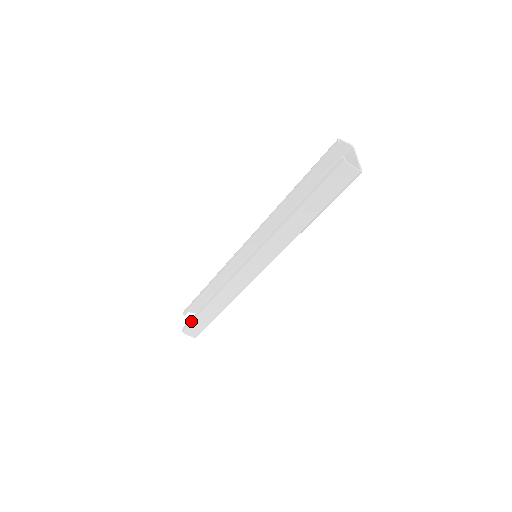
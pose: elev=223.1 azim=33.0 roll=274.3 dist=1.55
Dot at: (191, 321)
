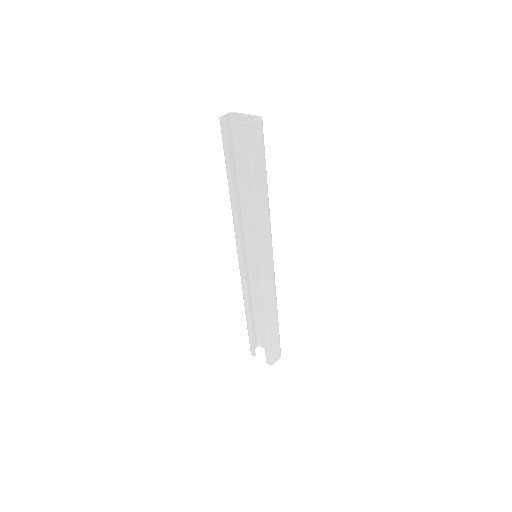
Dot at: (267, 351)
